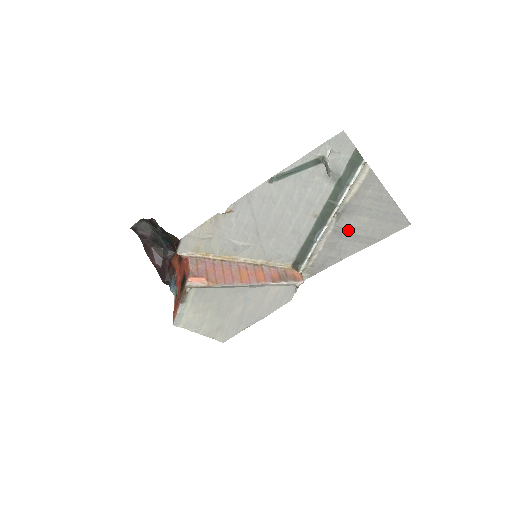
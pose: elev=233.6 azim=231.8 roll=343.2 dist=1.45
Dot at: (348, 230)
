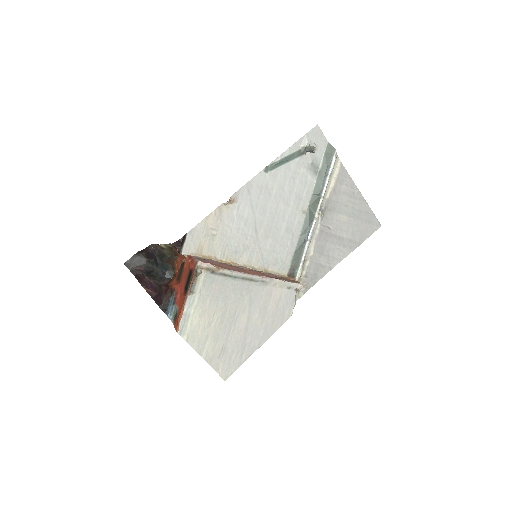
Dot at: (332, 230)
